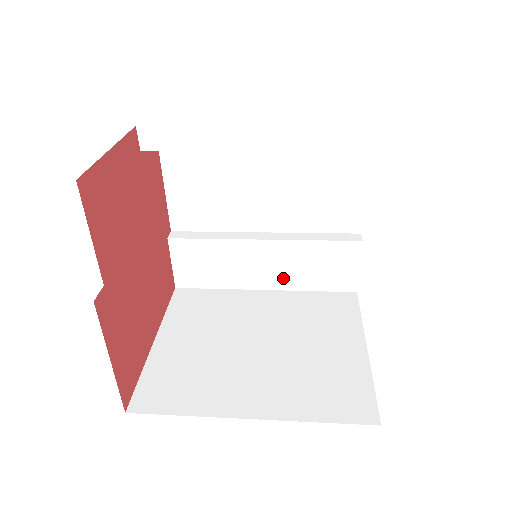
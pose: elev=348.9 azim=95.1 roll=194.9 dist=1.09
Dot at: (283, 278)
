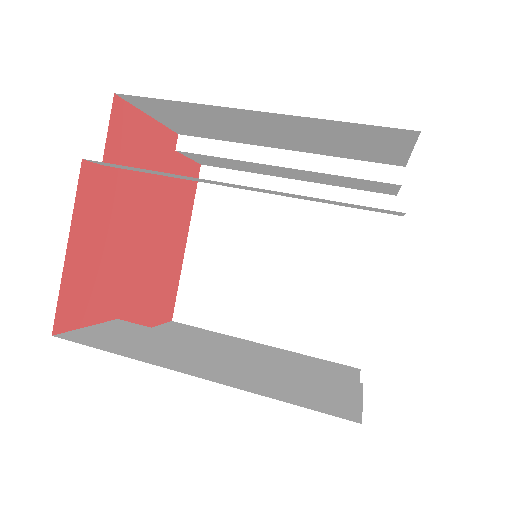
Dot at: (311, 179)
